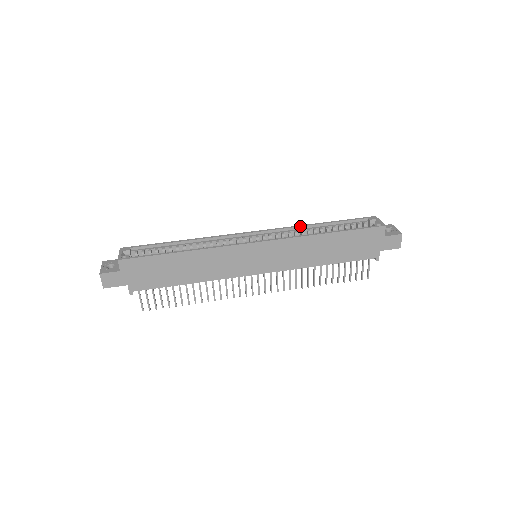
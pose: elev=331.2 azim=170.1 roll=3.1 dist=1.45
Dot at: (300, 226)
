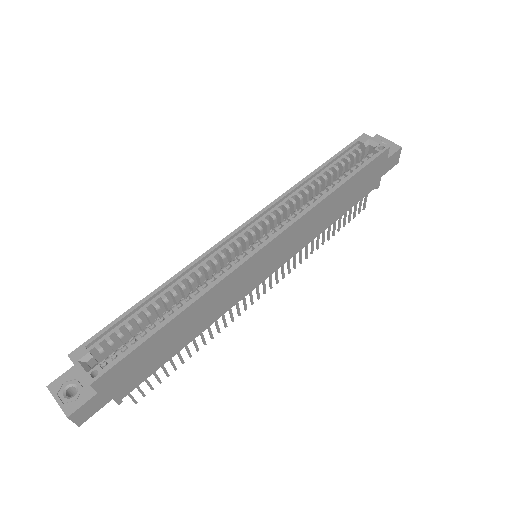
Dot at: (293, 189)
